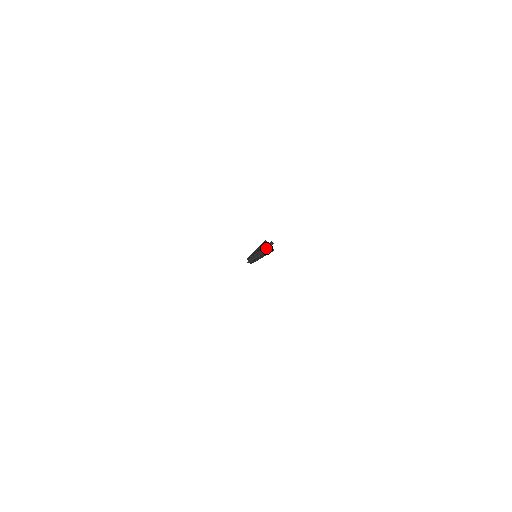
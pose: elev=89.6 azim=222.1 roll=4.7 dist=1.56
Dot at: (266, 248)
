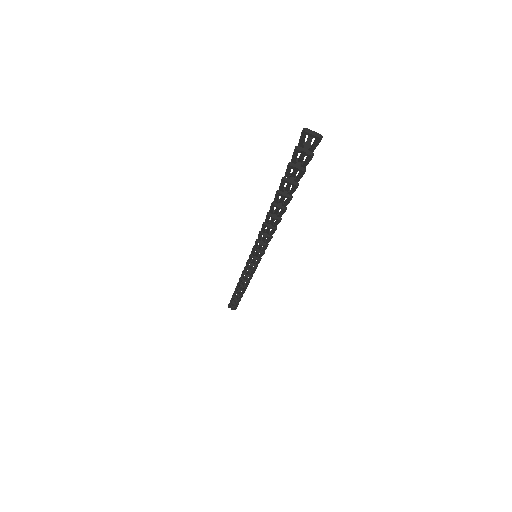
Dot at: (307, 145)
